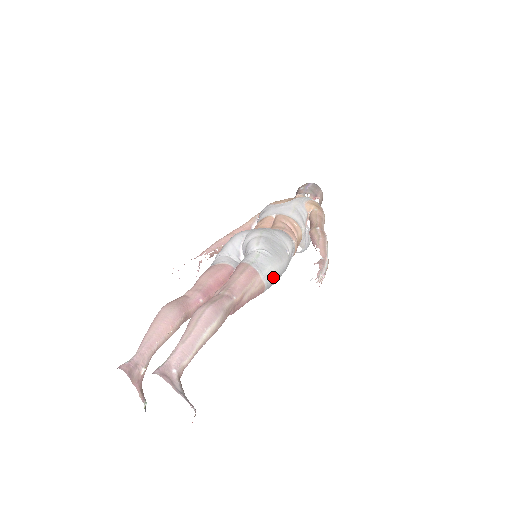
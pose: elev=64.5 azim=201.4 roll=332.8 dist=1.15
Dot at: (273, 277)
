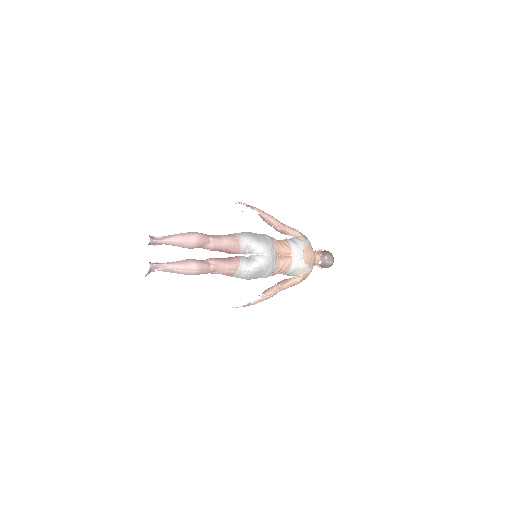
Dot at: (237, 277)
